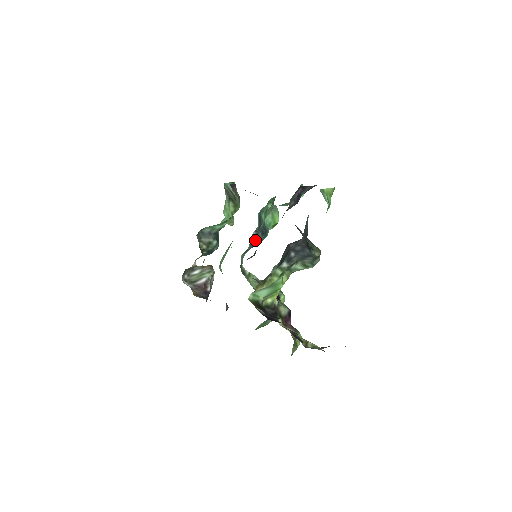
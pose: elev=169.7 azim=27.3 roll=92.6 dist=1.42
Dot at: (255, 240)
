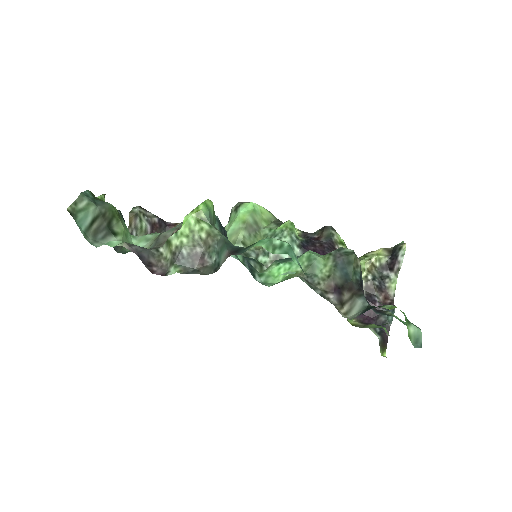
Dot at: occluded
